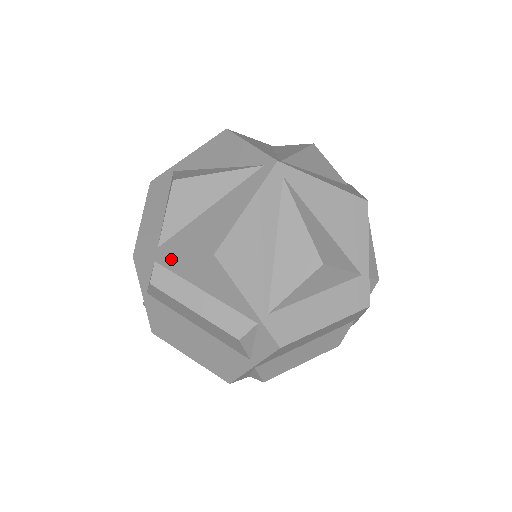
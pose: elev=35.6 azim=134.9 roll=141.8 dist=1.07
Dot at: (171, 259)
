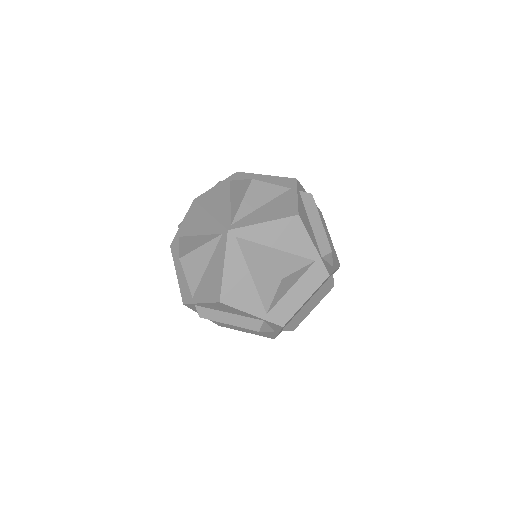
Dot at: (202, 304)
